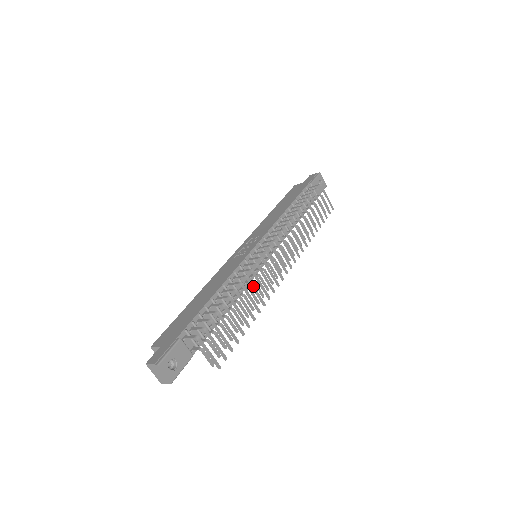
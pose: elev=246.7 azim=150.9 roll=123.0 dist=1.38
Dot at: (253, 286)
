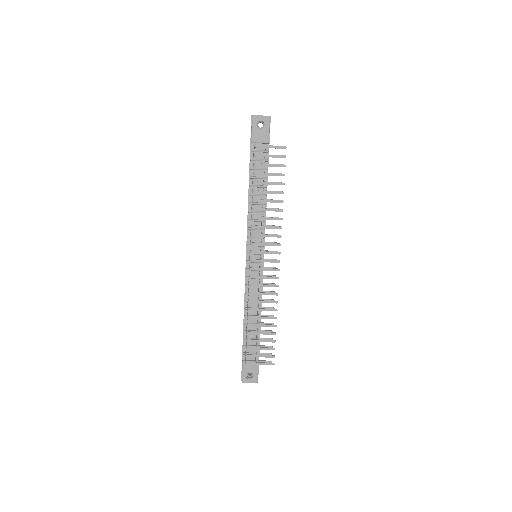
Dot at: (258, 301)
